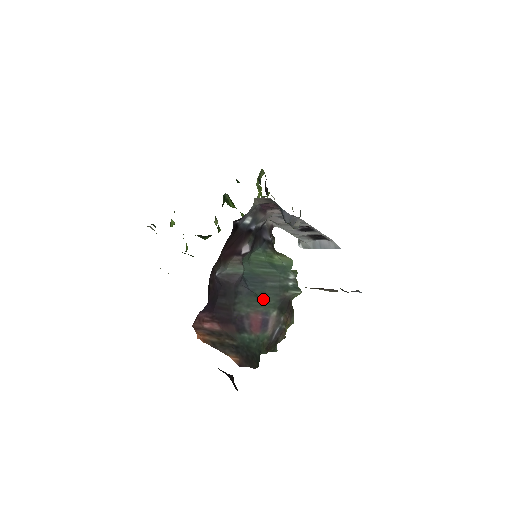
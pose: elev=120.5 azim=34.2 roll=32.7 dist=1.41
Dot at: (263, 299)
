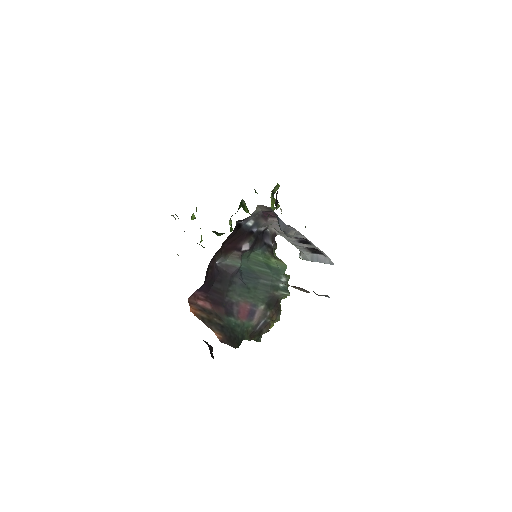
Dot at: (254, 293)
